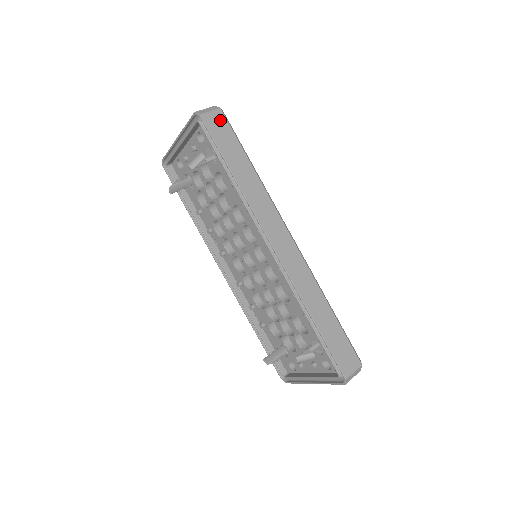
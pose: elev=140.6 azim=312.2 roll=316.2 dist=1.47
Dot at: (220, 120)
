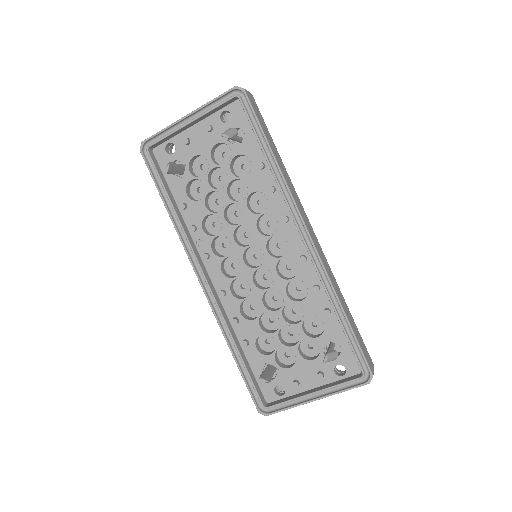
Dot at: (255, 103)
